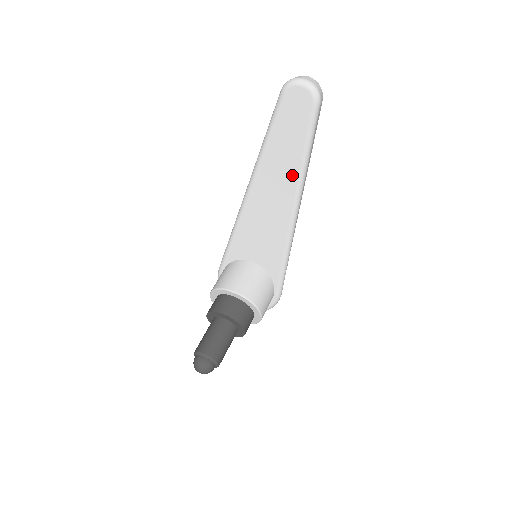
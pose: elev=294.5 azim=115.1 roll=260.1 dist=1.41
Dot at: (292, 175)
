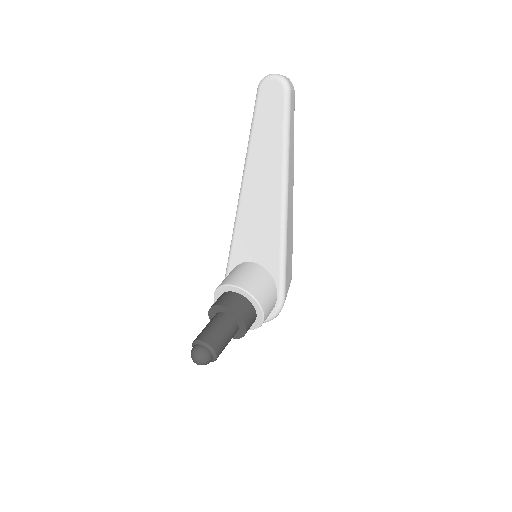
Dot at: (276, 162)
